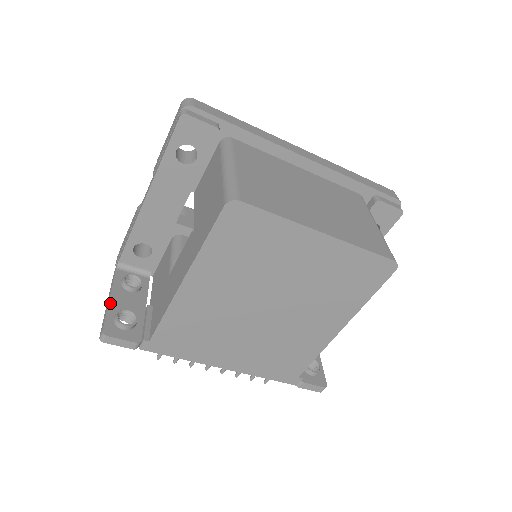
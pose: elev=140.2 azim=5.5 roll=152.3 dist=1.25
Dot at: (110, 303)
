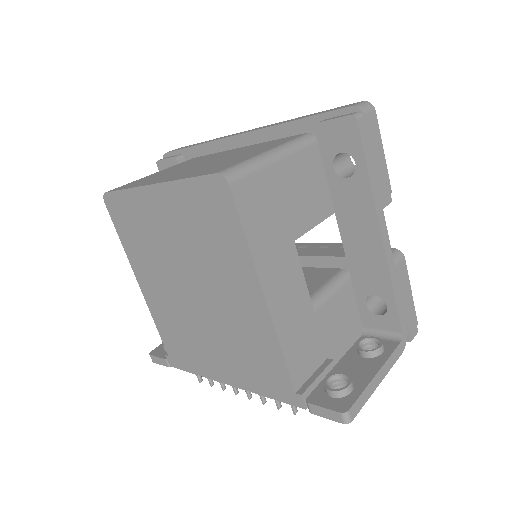
Dot at: occluded
